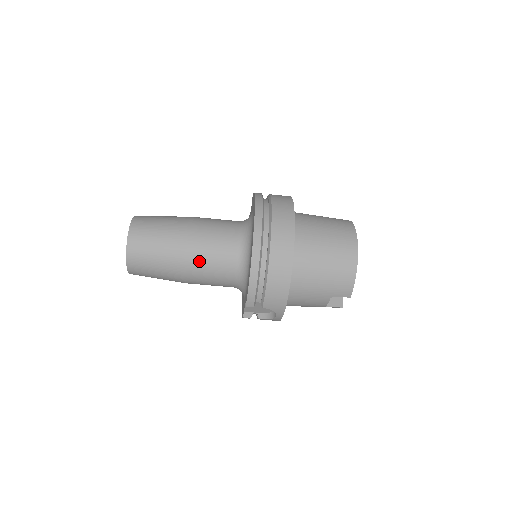
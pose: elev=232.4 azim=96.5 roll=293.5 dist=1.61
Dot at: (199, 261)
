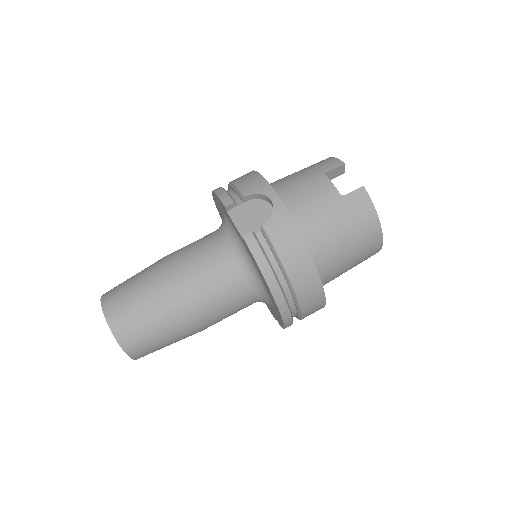
Dot at: (177, 252)
